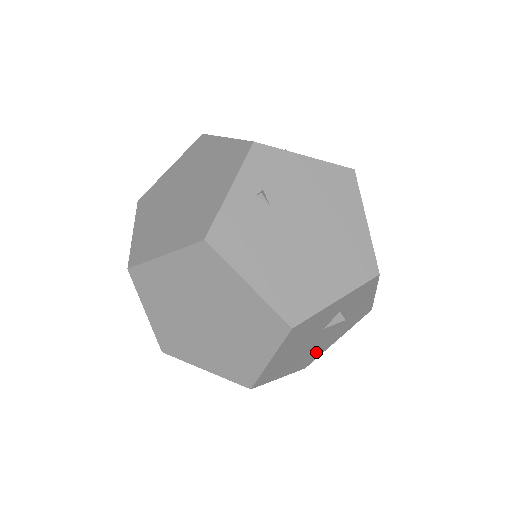
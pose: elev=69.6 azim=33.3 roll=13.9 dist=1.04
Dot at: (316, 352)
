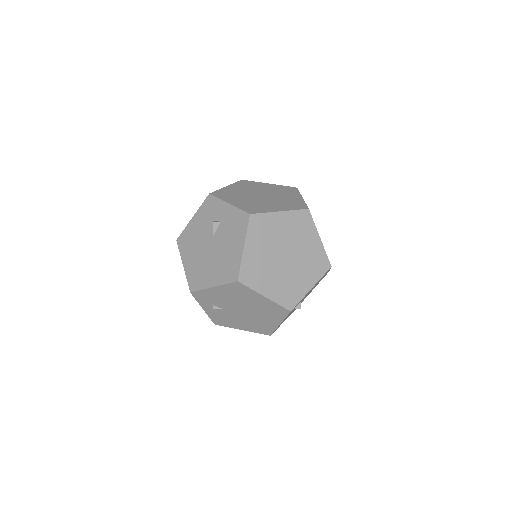
Dot at: occluded
